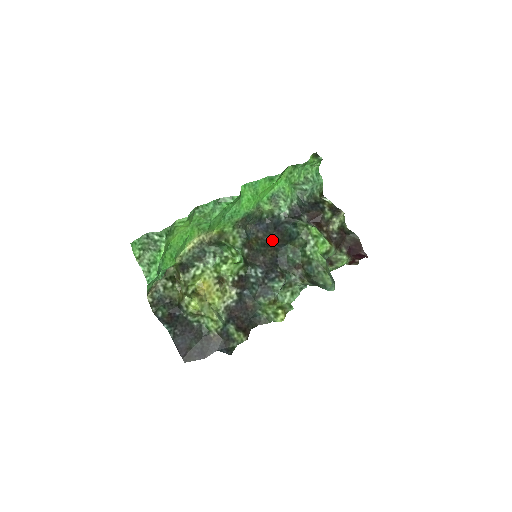
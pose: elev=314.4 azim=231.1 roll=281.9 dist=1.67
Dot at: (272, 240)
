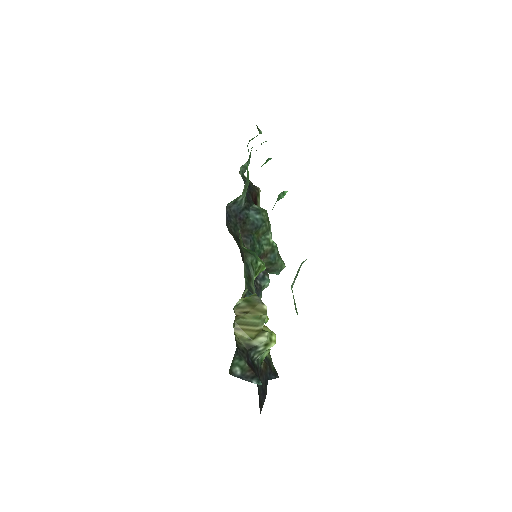
Dot at: (237, 231)
